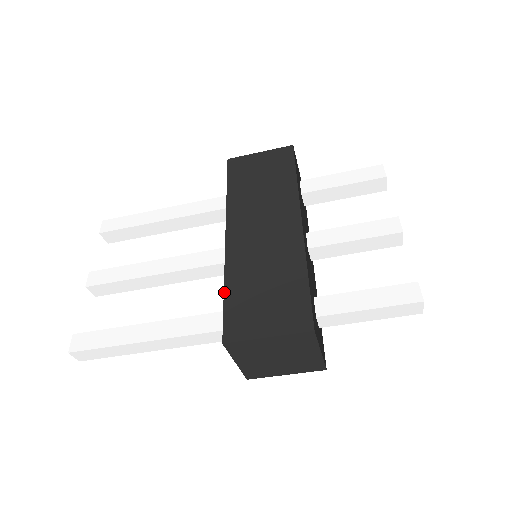
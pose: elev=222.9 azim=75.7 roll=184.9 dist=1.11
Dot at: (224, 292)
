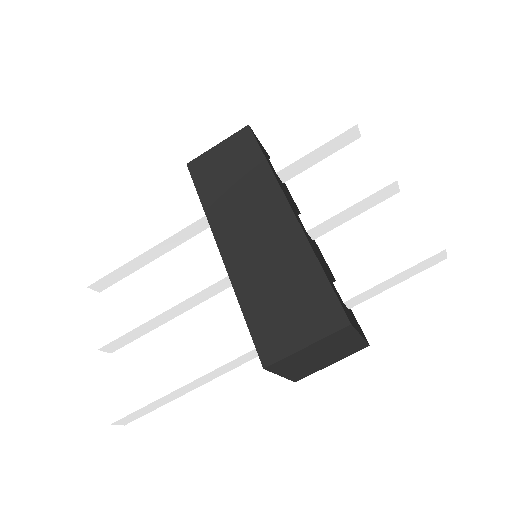
Dot at: (243, 313)
